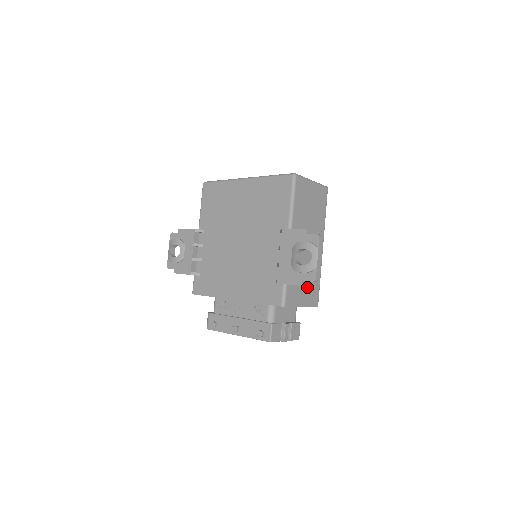
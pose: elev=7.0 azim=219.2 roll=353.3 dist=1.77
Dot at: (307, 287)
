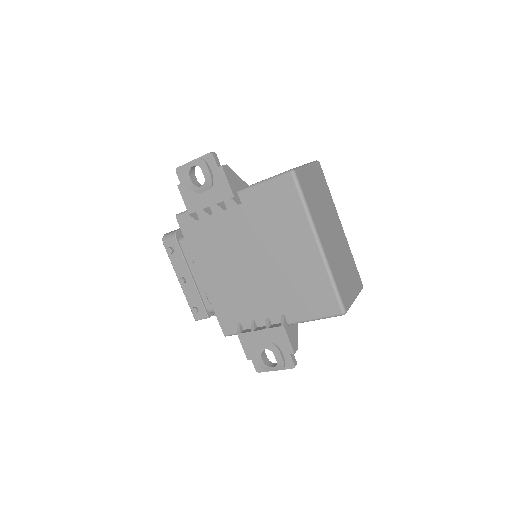
Dot at: occluded
